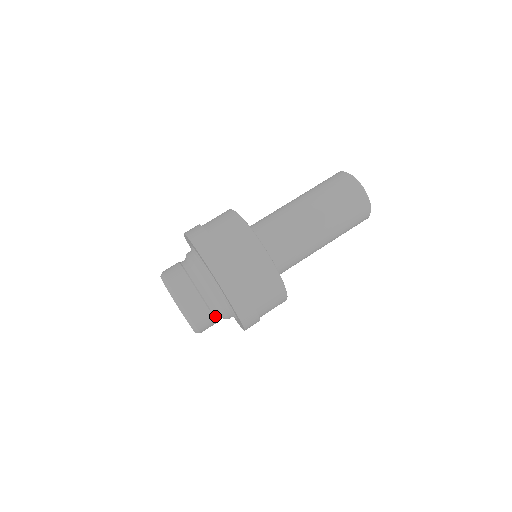
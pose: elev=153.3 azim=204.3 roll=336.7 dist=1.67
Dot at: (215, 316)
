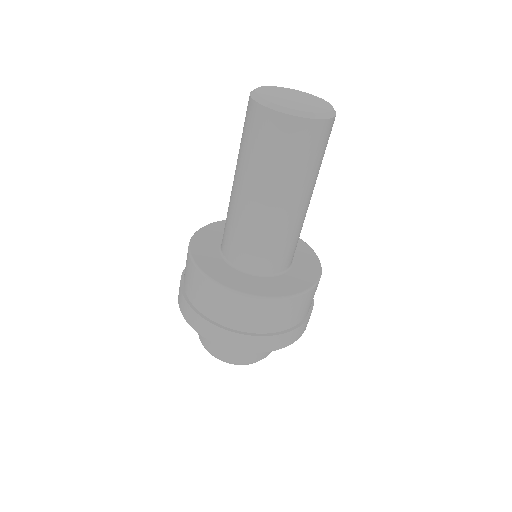
Dot at: occluded
